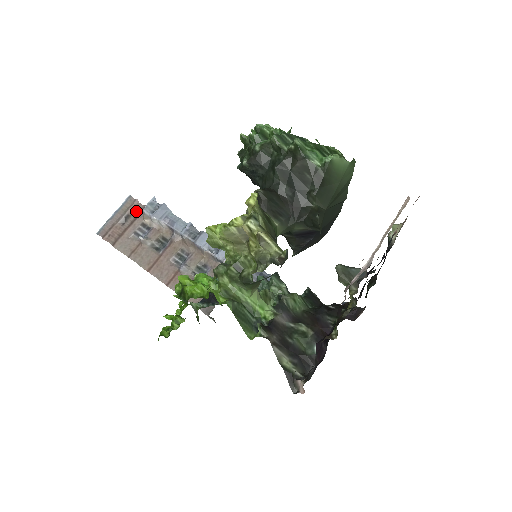
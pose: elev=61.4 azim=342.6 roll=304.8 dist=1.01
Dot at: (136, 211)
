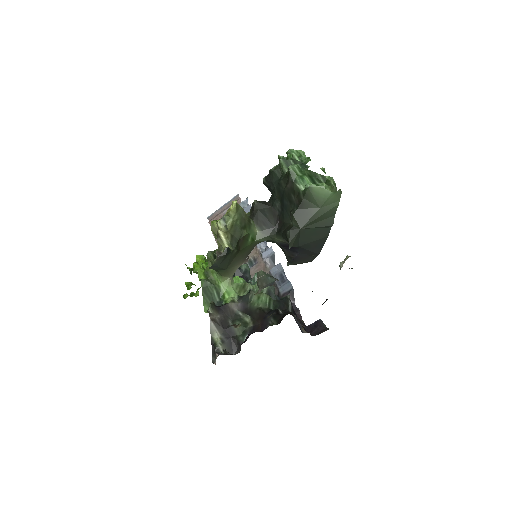
Dot at: occluded
